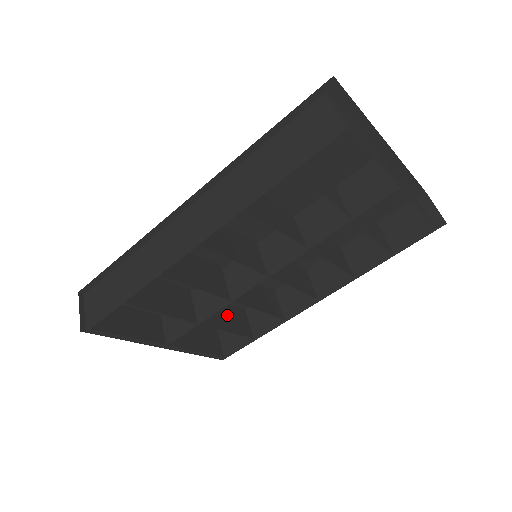
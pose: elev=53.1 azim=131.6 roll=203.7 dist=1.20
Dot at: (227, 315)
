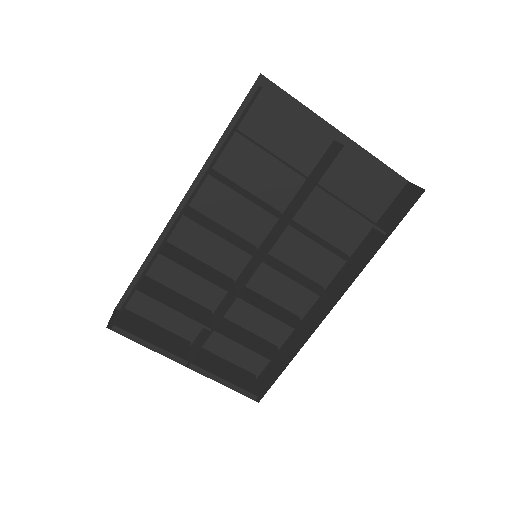
Dot at: (252, 340)
